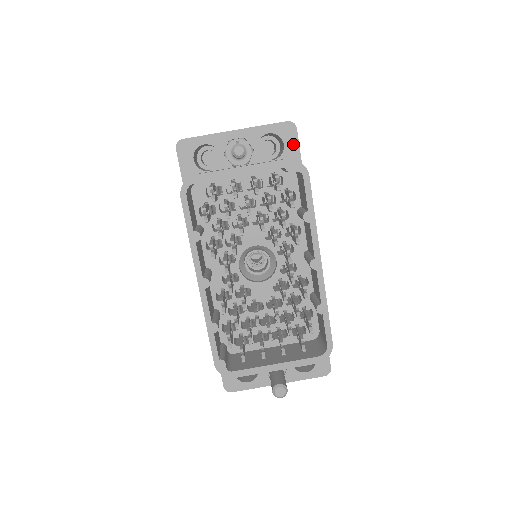
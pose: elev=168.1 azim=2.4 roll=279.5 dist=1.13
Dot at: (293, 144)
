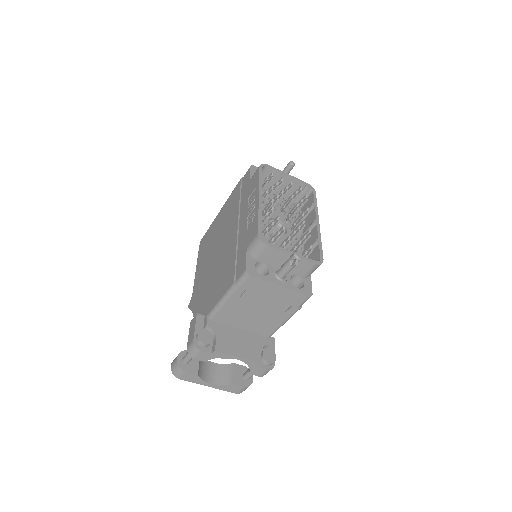
Dot at: occluded
